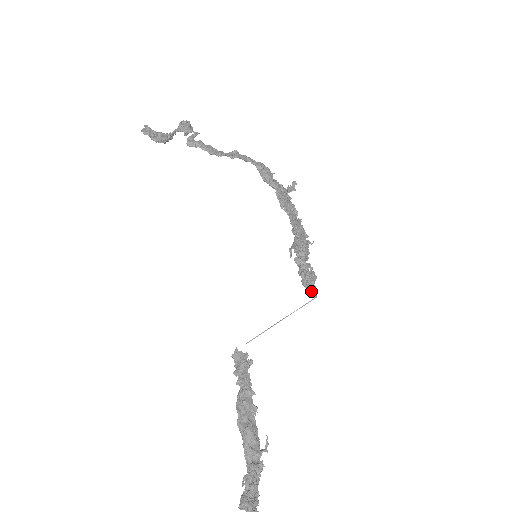
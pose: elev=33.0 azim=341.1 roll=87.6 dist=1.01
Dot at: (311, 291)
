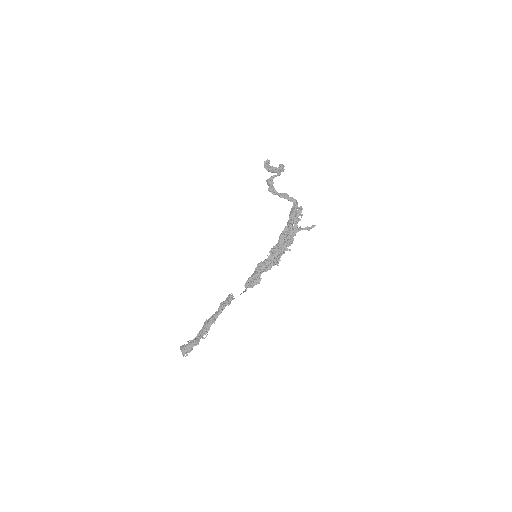
Dot at: (245, 286)
